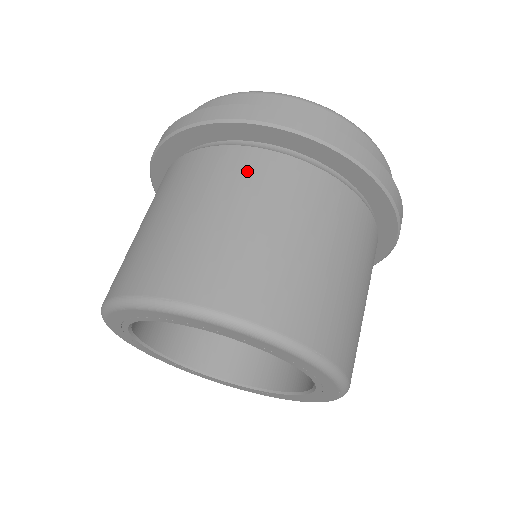
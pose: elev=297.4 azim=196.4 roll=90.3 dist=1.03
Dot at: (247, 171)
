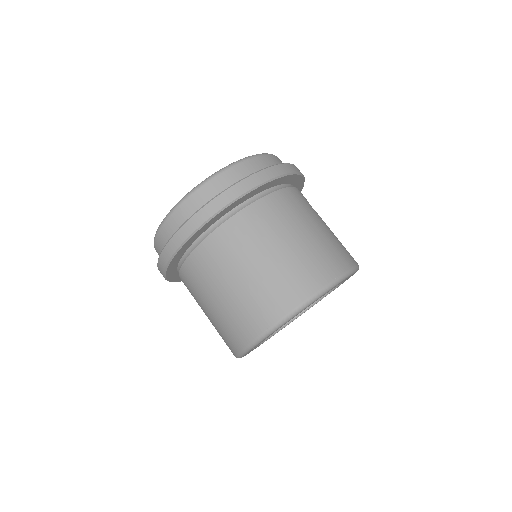
Dot at: (225, 246)
